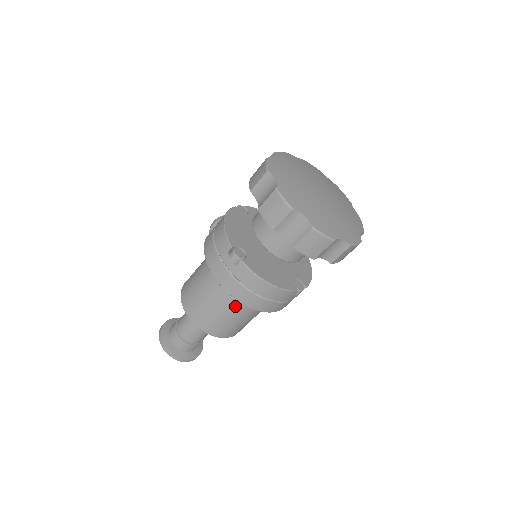
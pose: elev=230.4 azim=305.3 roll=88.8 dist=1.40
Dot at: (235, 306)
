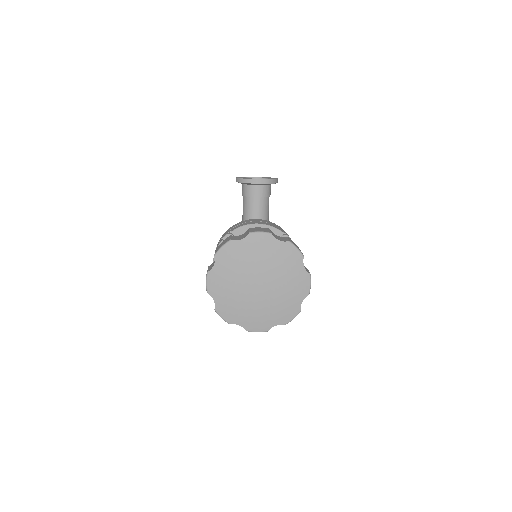
Dot at: occluded
